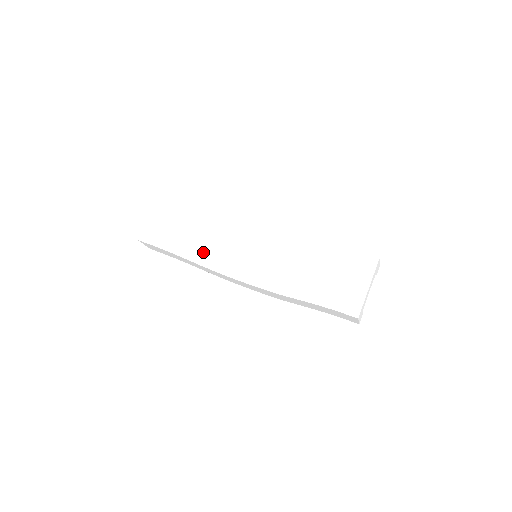
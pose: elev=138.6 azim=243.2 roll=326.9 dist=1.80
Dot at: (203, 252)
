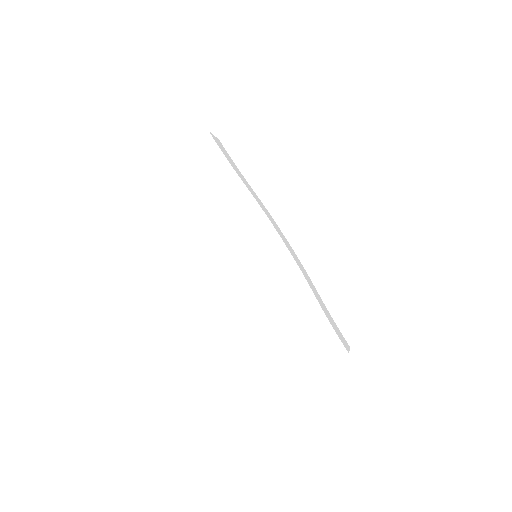
Dot at: (212, 219)
